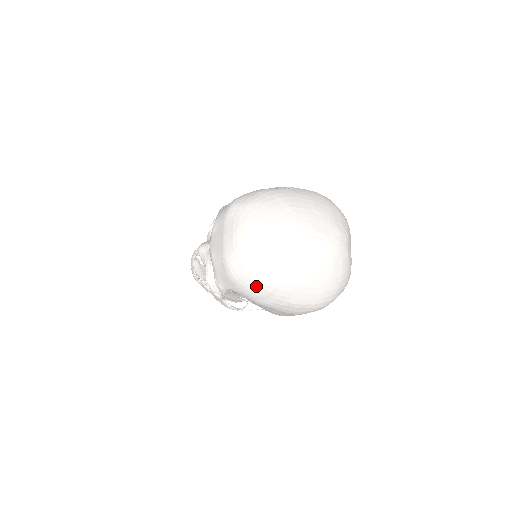
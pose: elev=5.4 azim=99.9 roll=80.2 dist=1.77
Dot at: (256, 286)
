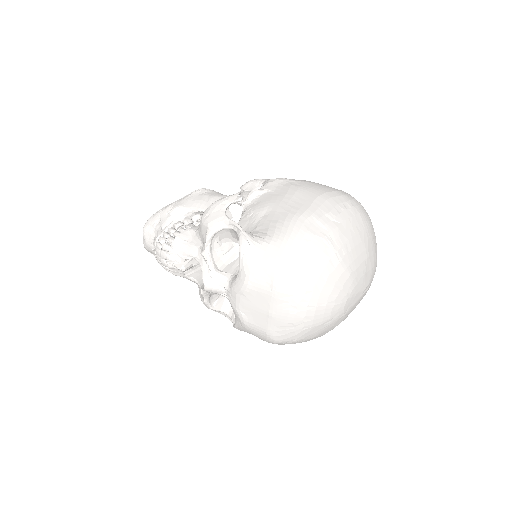
Dot at: occluded
